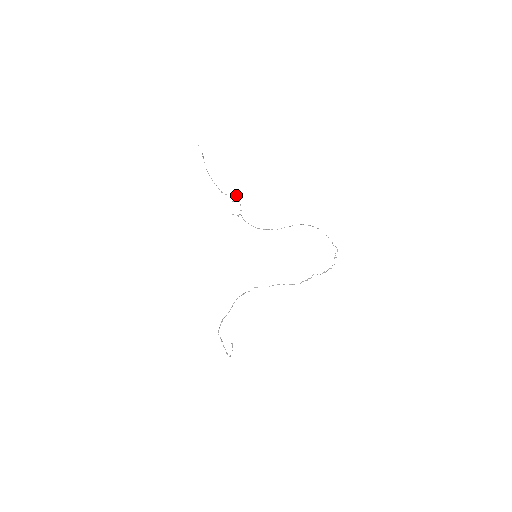
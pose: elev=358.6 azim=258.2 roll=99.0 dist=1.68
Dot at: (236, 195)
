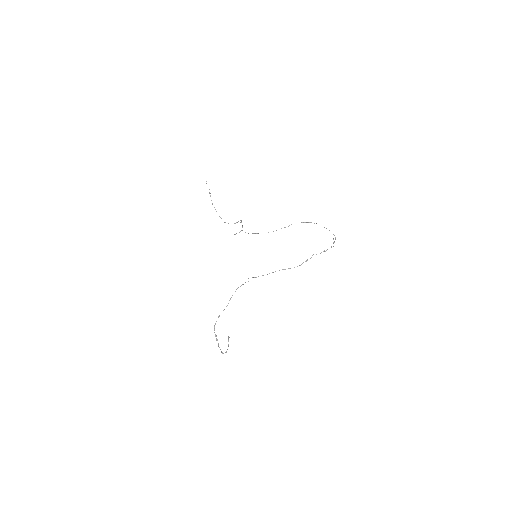
Dot at: (238, 221)
